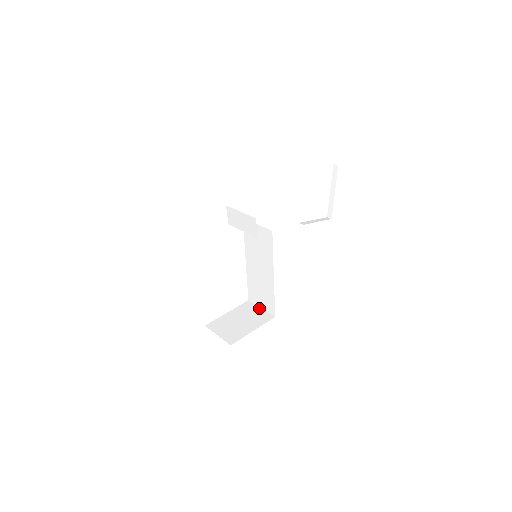
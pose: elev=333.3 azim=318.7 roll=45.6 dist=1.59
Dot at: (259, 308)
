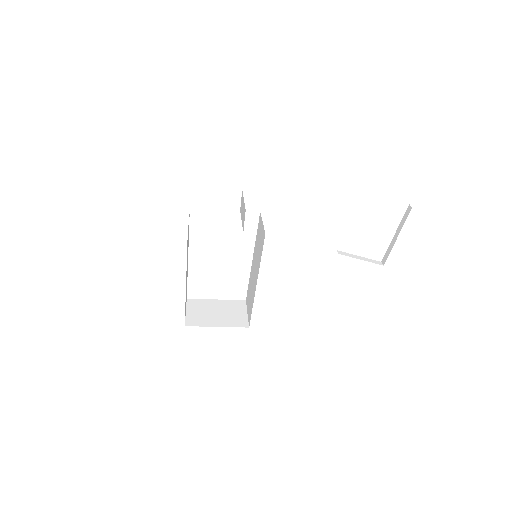
Dot at: (246, 312)
